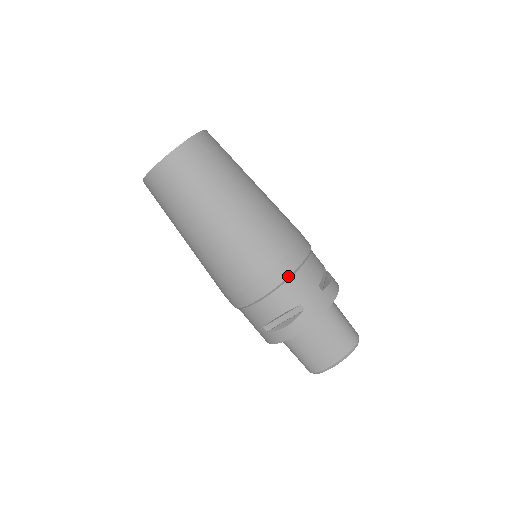
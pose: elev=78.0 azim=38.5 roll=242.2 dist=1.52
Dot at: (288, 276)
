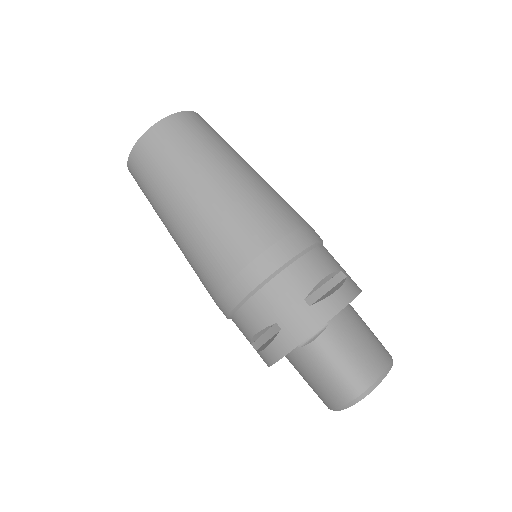
Dot at: (321, 240)
